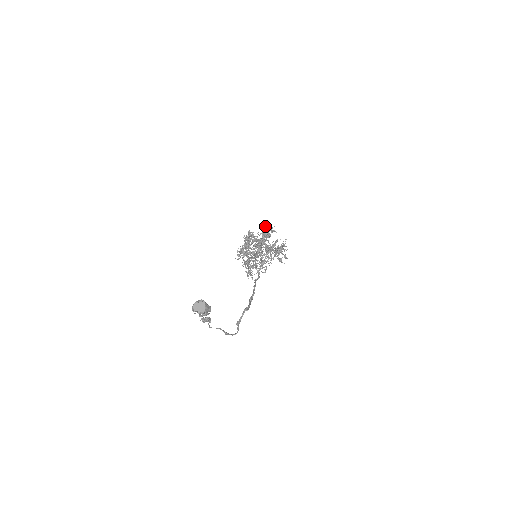
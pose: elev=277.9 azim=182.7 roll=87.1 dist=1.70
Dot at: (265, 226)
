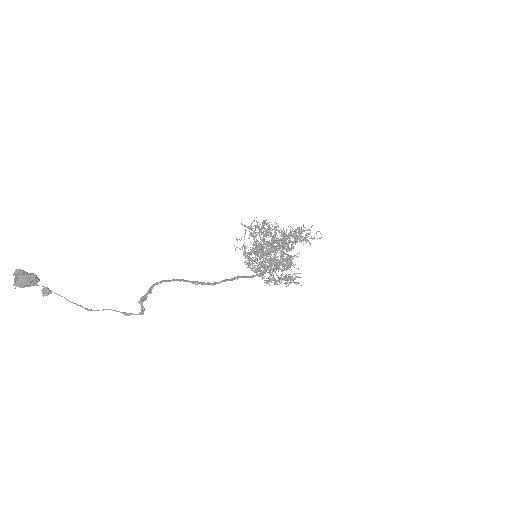
Dot at: (268, 227)
